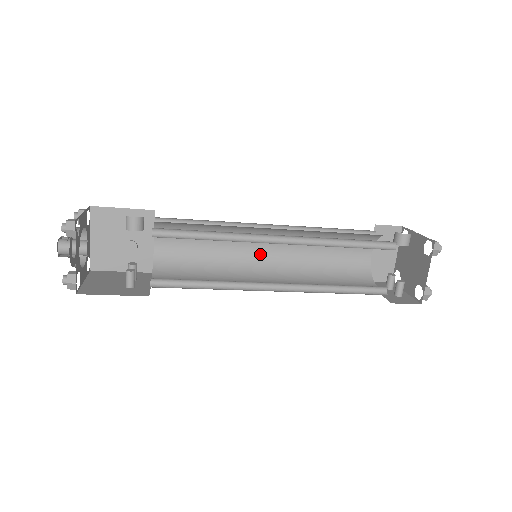
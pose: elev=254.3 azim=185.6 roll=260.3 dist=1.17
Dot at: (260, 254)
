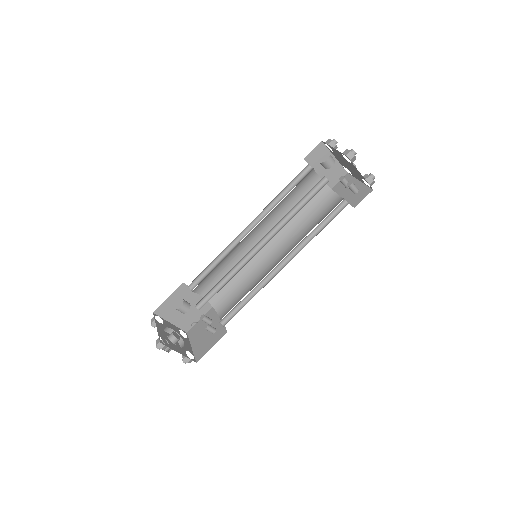
Dot at: occluded
